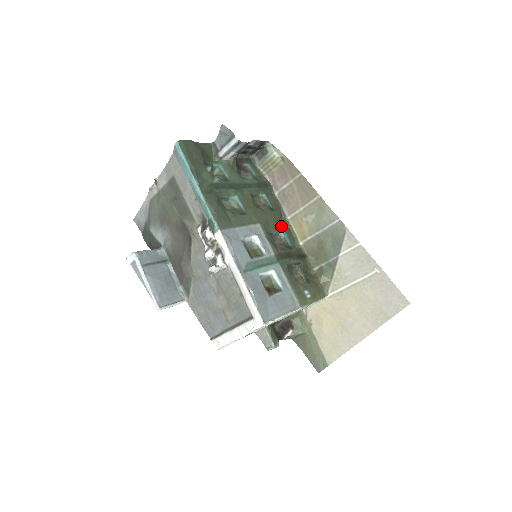
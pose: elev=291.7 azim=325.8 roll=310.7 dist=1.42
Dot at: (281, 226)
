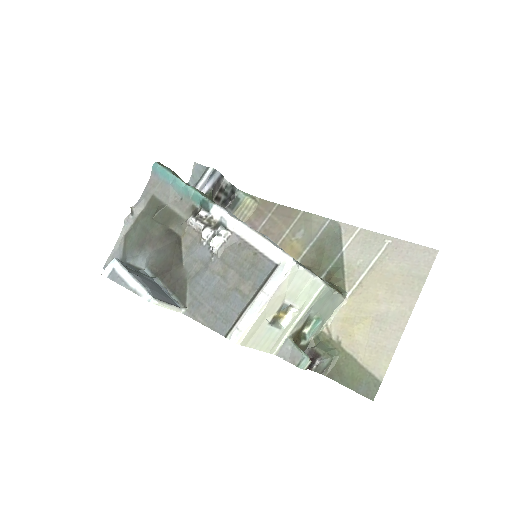
Dot at: occluded
